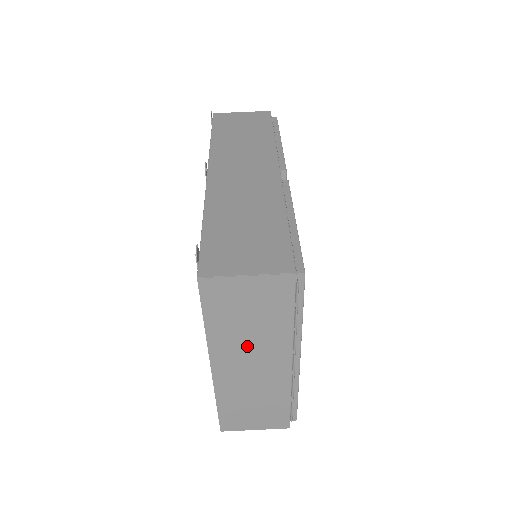
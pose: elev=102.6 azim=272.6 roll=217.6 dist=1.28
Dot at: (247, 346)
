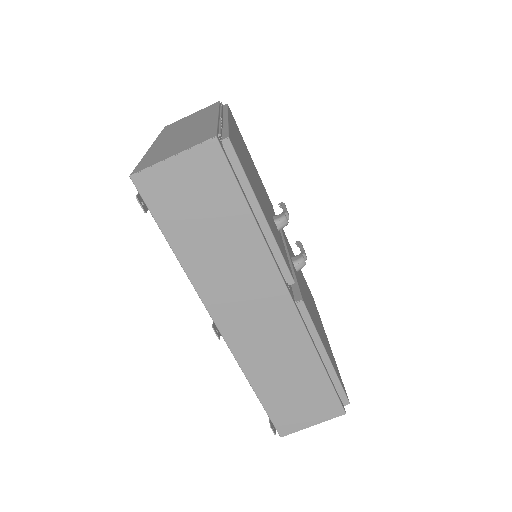
Dot at: occluded
